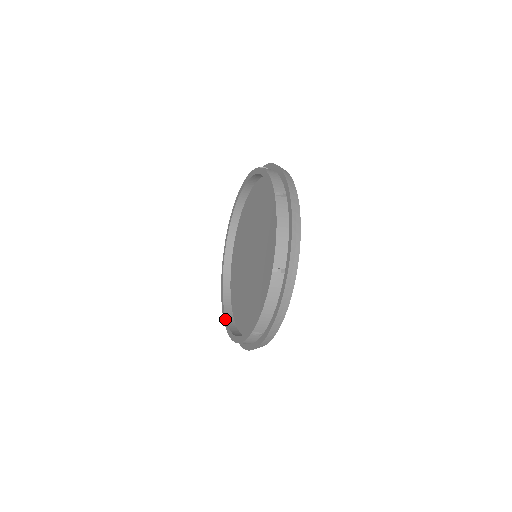
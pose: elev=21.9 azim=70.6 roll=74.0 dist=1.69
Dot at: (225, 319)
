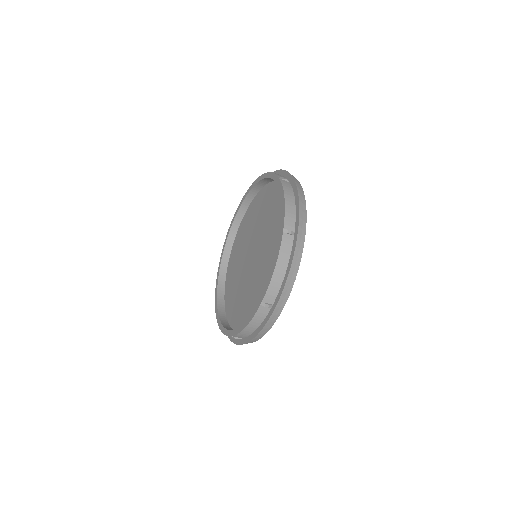
Dot at: (245, 322)
